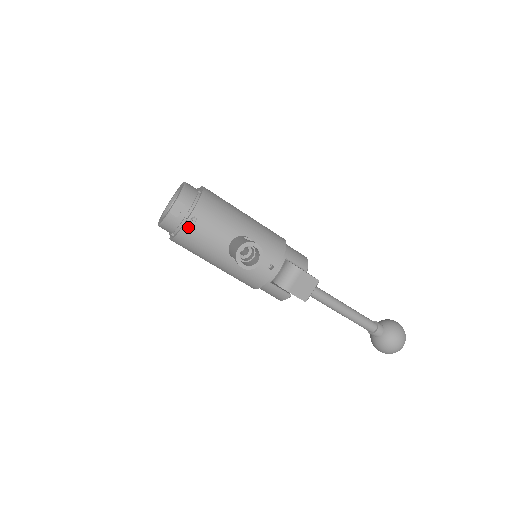
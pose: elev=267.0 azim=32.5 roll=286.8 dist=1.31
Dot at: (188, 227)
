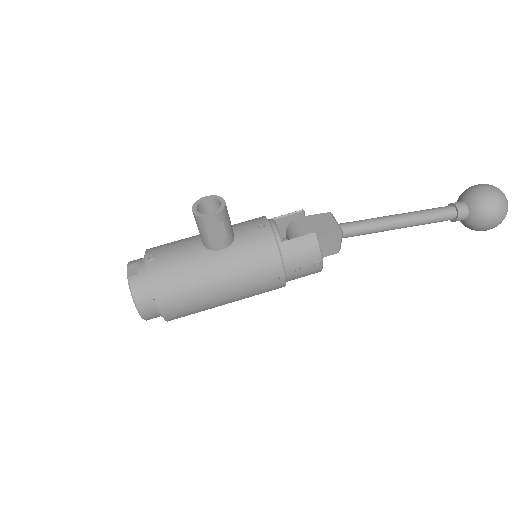
Dot at: (152, 267)
